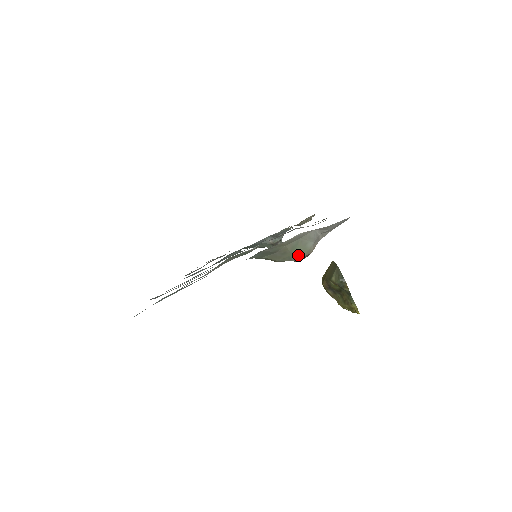
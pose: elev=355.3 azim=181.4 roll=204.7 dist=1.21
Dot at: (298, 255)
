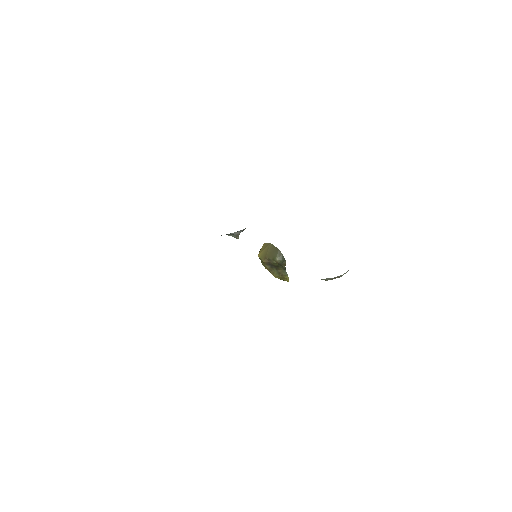
Dot at: occluded
